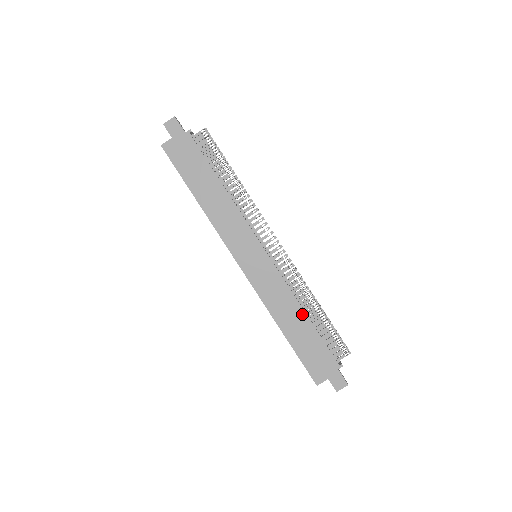
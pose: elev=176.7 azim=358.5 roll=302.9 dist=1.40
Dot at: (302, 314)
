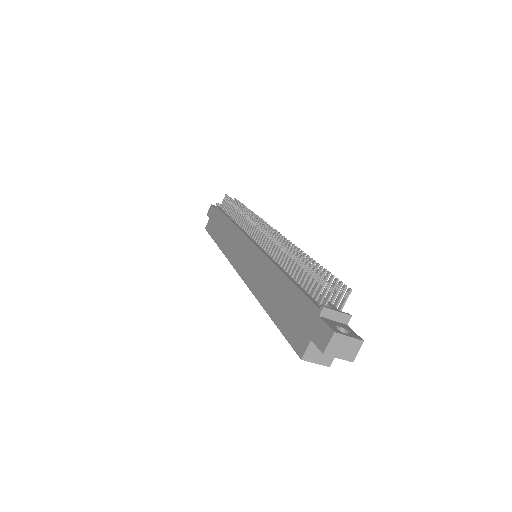
Dot at: (279, 275)
